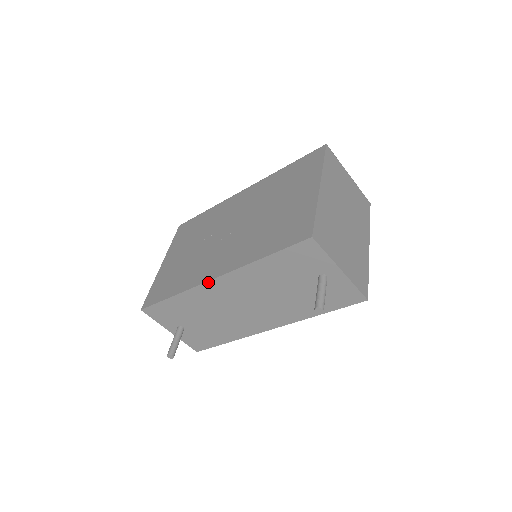
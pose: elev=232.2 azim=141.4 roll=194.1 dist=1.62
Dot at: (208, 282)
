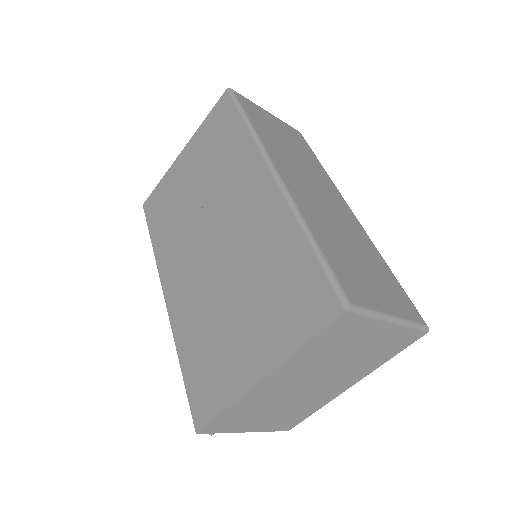
Dot at: (163, 290)
